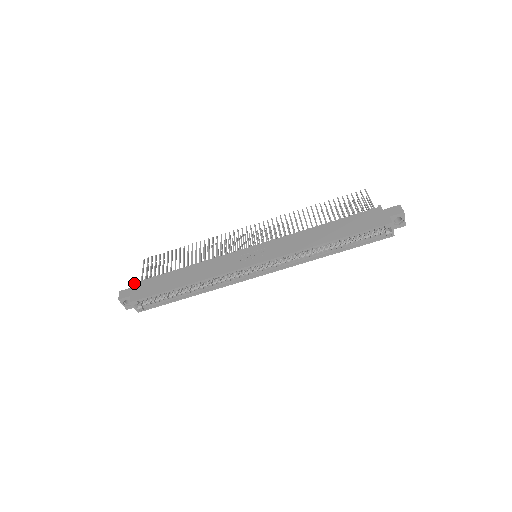
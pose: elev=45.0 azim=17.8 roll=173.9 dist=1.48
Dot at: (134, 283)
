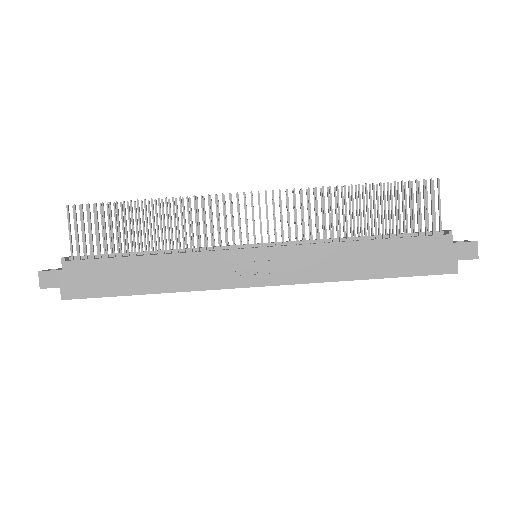
Dot at: (61, 263)
